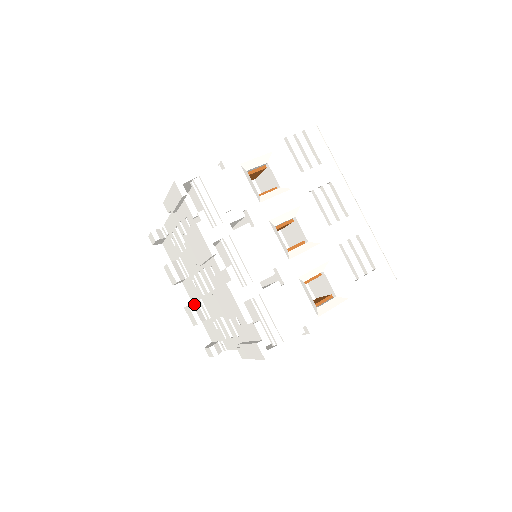
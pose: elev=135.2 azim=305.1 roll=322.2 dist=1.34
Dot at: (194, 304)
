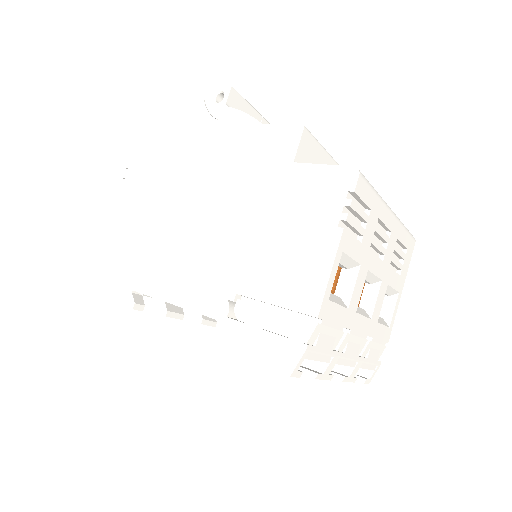
Dot at: (203, 317)
